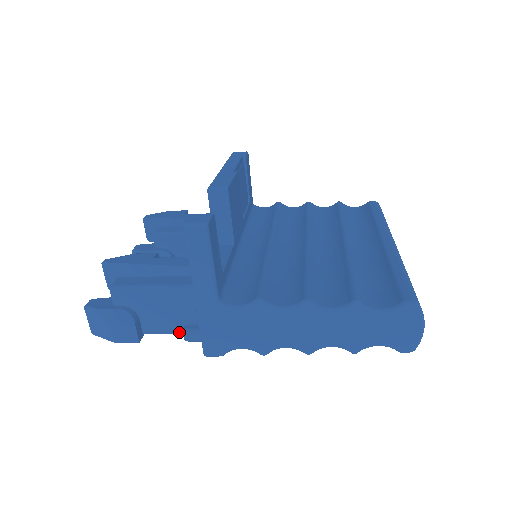
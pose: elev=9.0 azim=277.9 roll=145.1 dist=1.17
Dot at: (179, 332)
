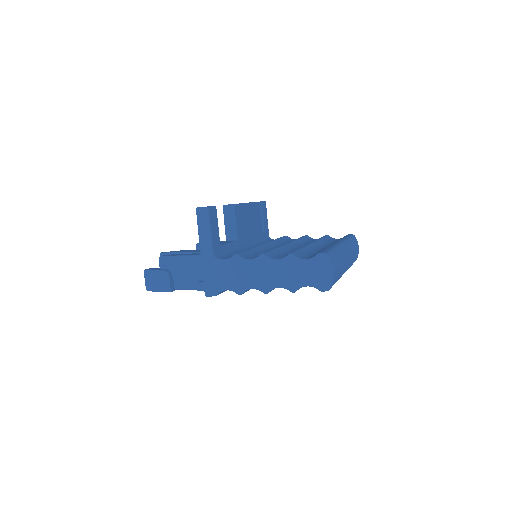
Dot at: (195, 287)
